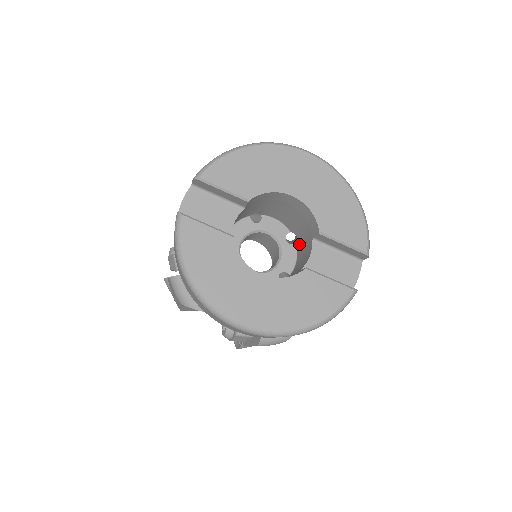
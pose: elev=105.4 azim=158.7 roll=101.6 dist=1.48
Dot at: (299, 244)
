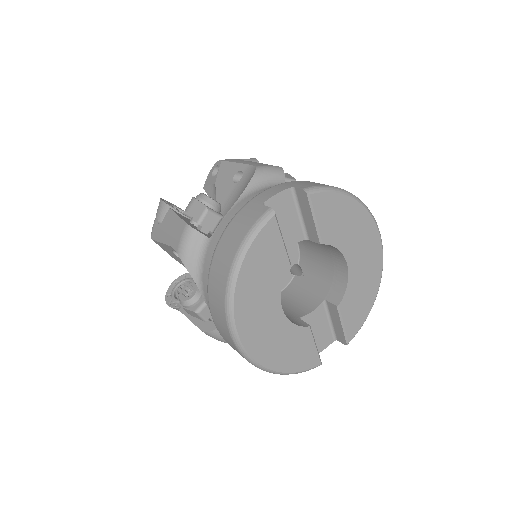
Dot at: (300, 283)
